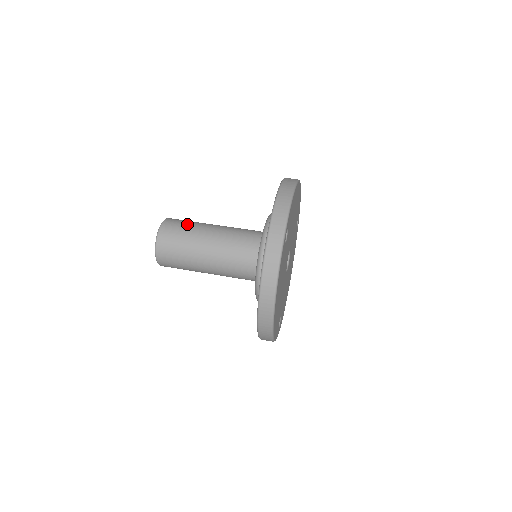
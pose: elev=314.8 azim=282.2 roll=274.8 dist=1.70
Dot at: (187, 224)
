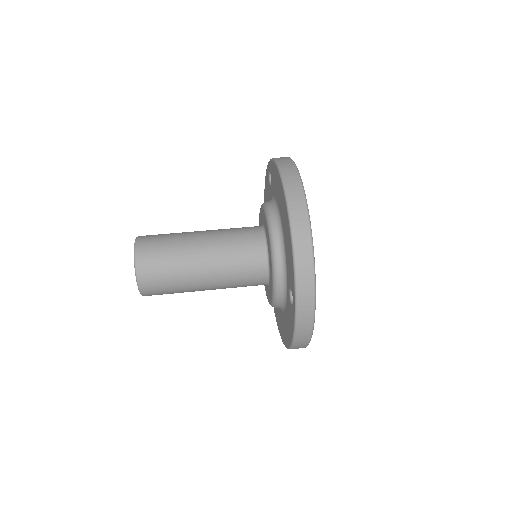
Dot at: (168, 260)
